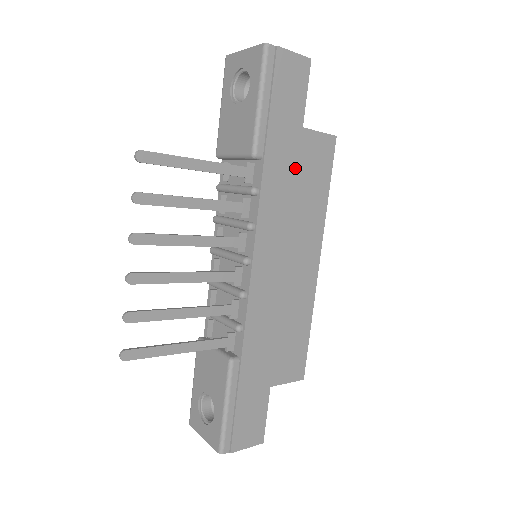
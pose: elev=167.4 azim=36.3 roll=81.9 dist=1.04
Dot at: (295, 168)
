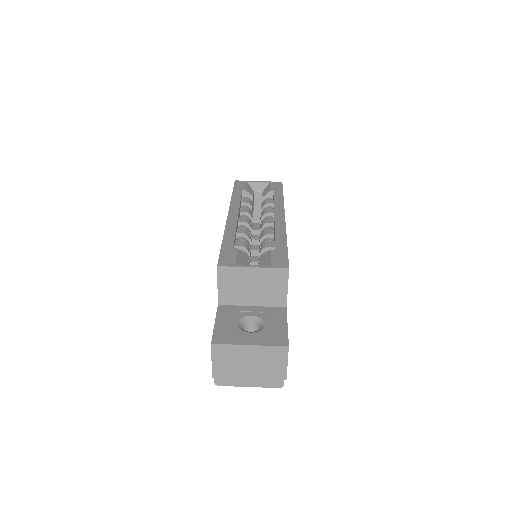
Dot at: occluded
